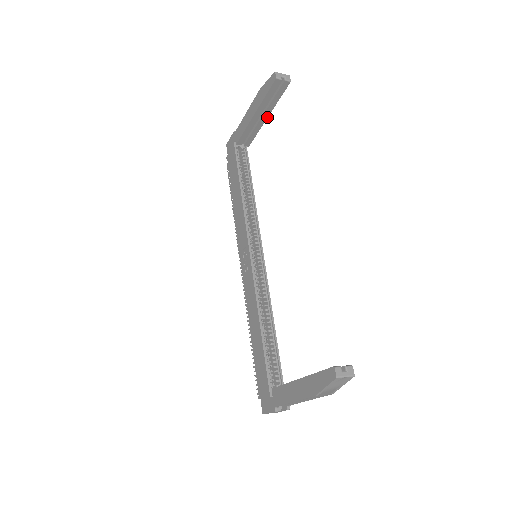
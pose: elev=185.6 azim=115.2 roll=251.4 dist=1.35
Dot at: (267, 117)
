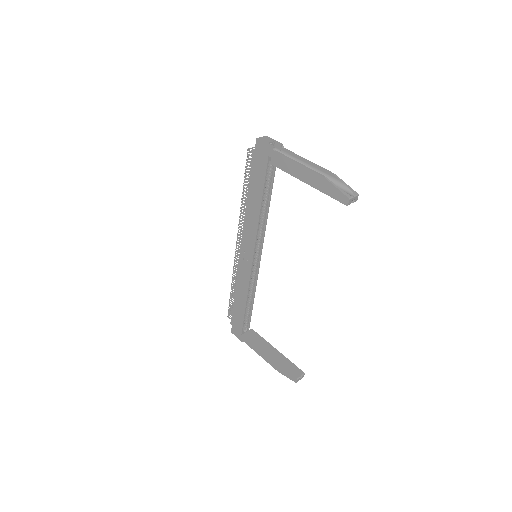
Dot at: occluded
